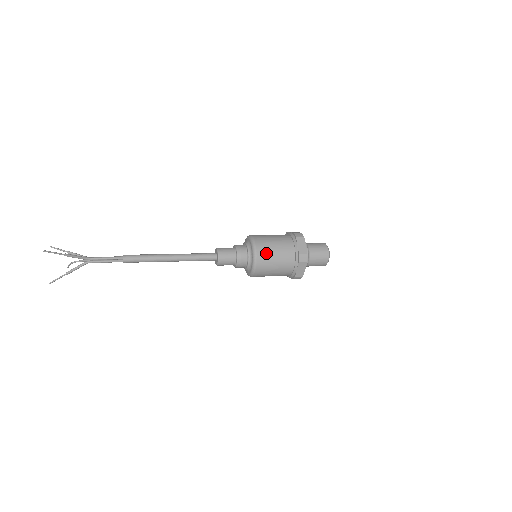
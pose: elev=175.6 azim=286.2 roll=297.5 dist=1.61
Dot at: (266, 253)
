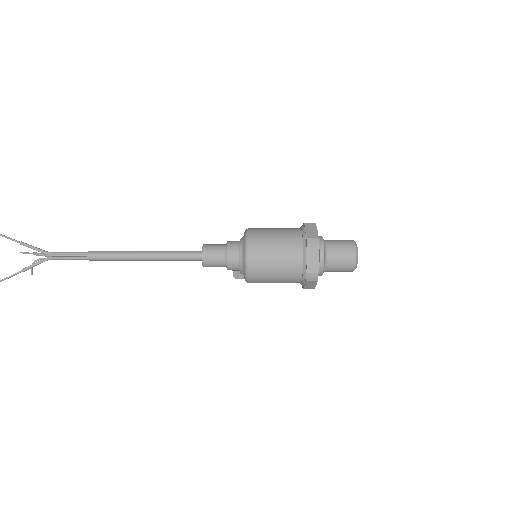
Dot at: (262, 239)
